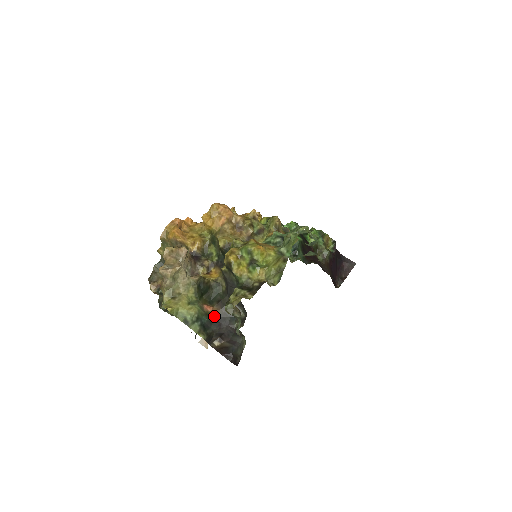
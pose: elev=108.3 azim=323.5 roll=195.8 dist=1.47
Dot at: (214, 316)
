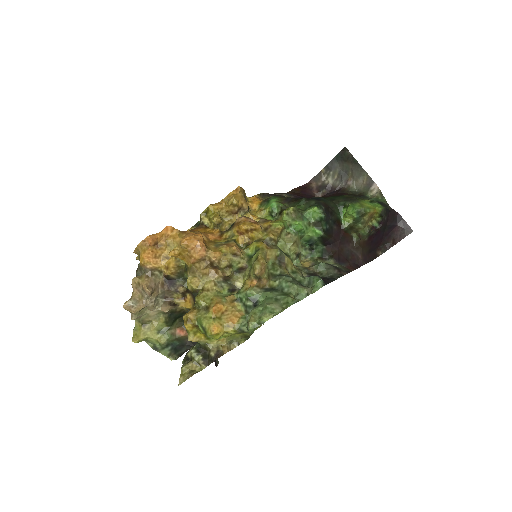
Dot at: (187, 339)
